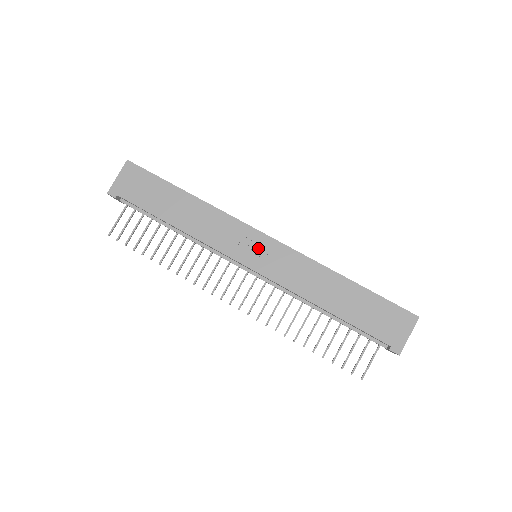
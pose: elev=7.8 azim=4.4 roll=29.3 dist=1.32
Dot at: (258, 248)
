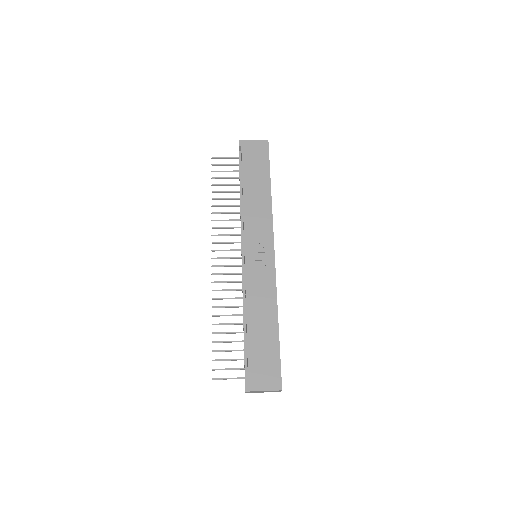
Dot at: (262, 252)
